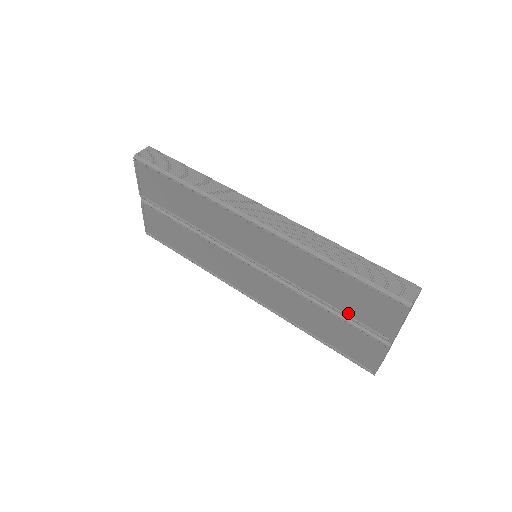
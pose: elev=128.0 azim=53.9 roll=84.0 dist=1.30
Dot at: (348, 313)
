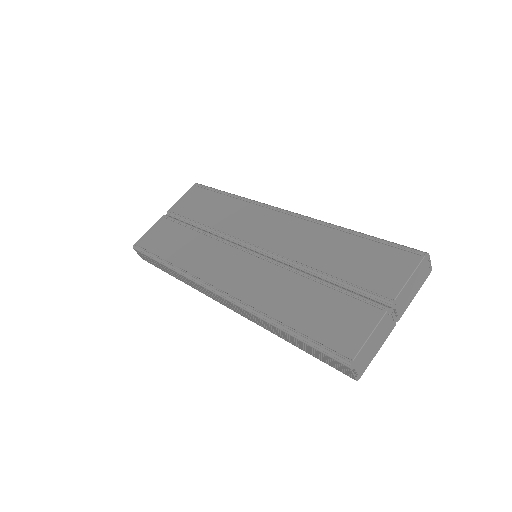
Dot at: (348, 280)
